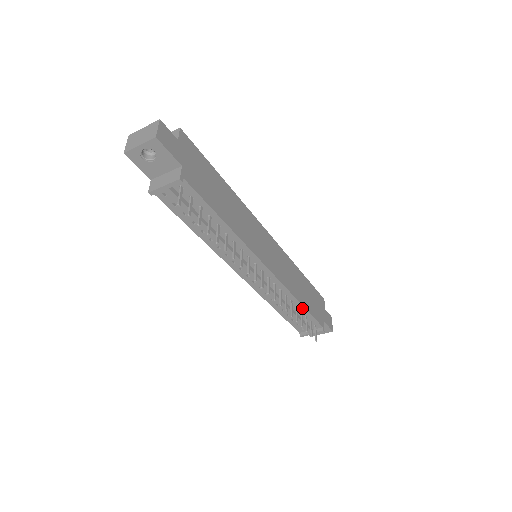
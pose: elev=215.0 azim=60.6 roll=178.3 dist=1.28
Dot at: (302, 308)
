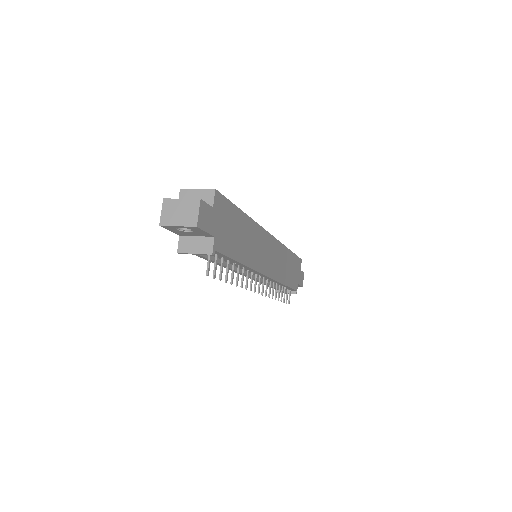
Dot at: (284, 286)
